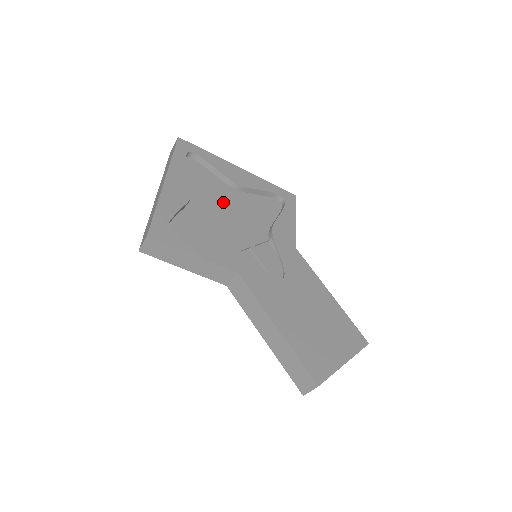
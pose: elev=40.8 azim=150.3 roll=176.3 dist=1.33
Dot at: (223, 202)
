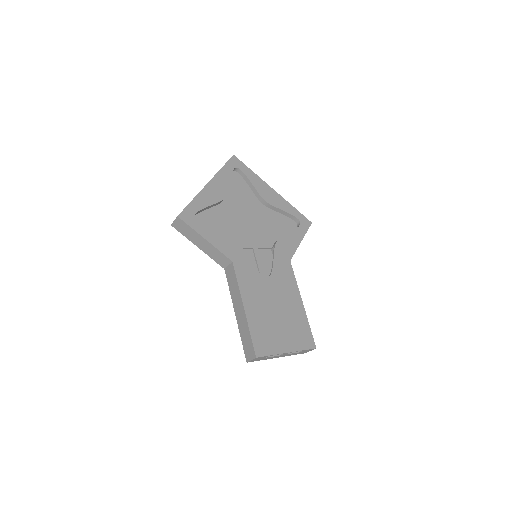
Dot at: (248, 210)
